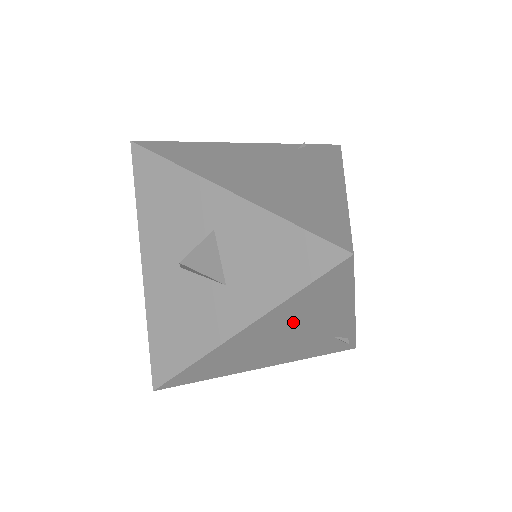
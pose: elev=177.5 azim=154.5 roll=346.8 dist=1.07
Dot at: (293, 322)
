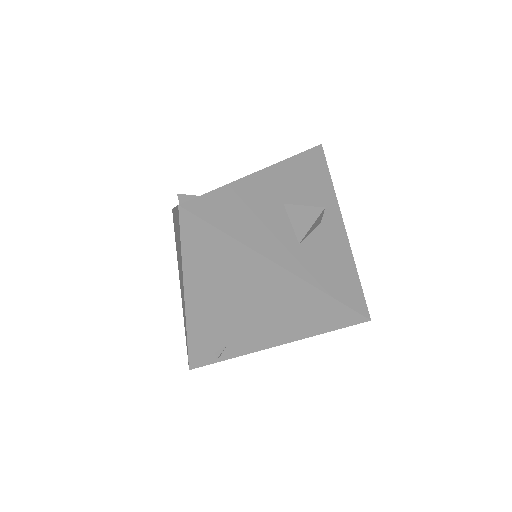
Dot at: (279, 304)
